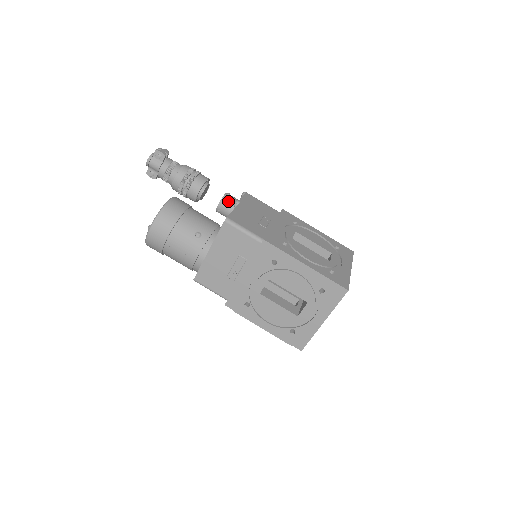
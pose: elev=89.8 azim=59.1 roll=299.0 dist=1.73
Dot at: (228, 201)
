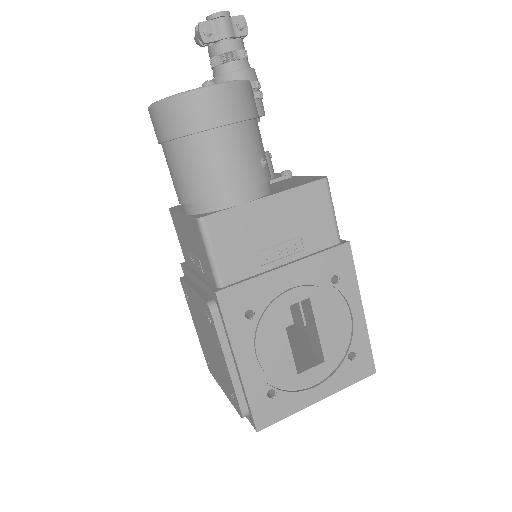
Dot at: (271, 162)
